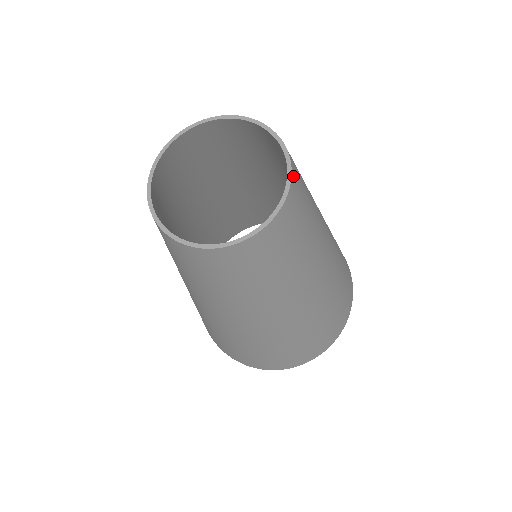
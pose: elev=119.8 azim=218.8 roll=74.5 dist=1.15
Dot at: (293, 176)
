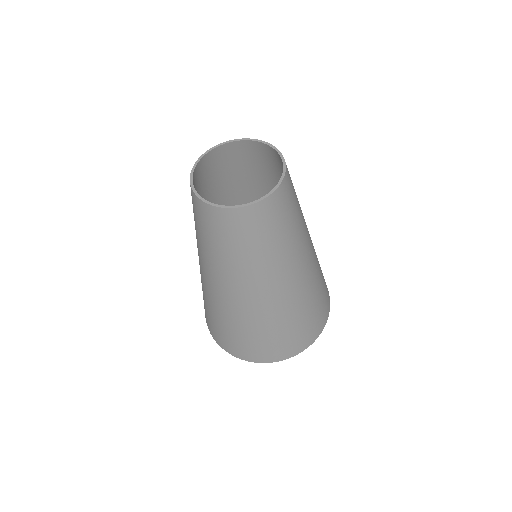
Dot at: (279, 153)
